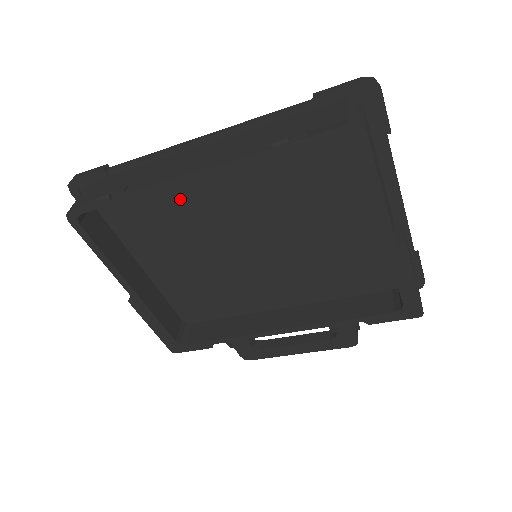
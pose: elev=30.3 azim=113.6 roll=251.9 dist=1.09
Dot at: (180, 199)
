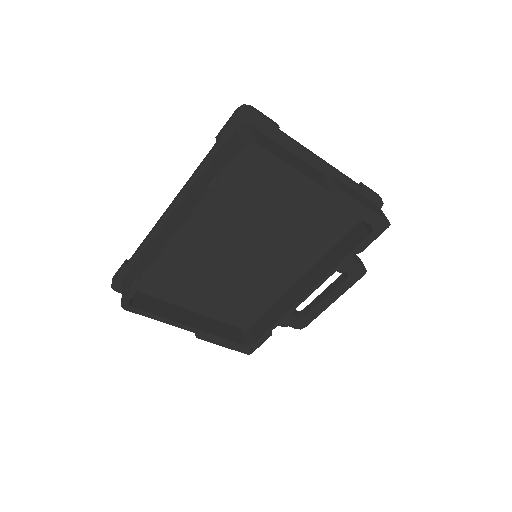
Dot at: (182, 252)
